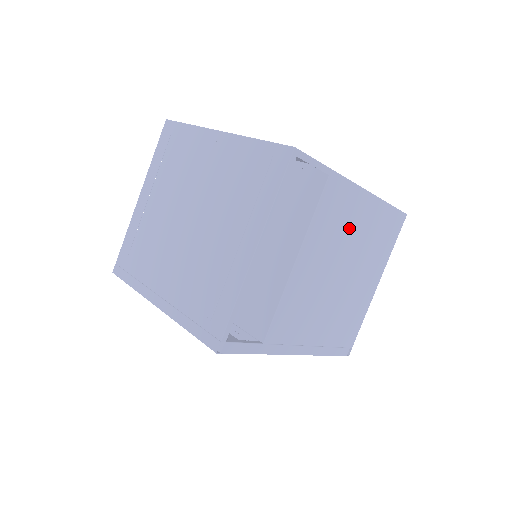
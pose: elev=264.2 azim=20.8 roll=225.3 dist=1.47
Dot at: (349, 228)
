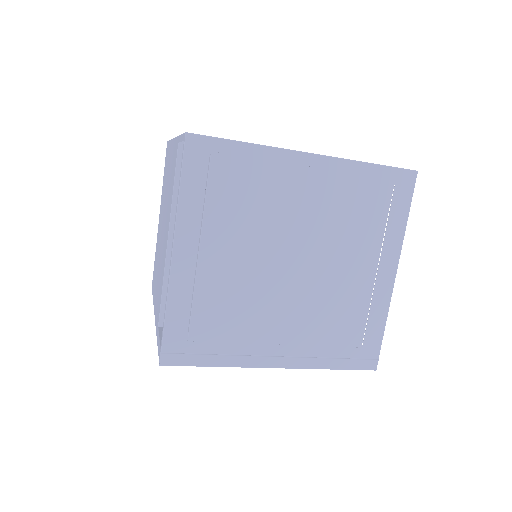
Dot at: occluded
